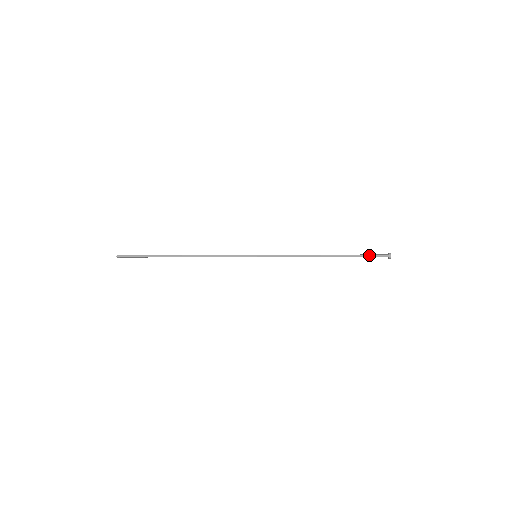
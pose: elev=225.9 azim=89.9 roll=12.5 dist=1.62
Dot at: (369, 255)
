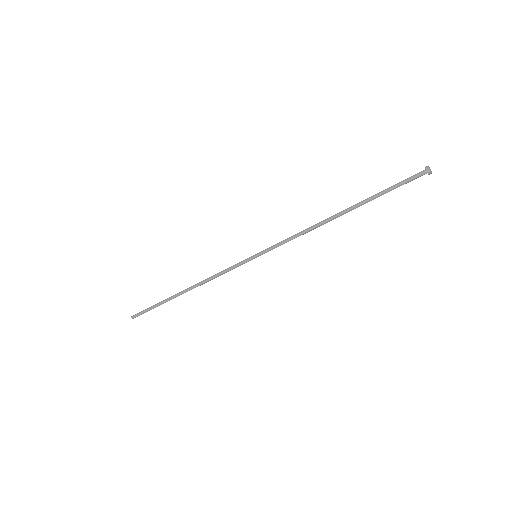
Dot at: (396, 184)
